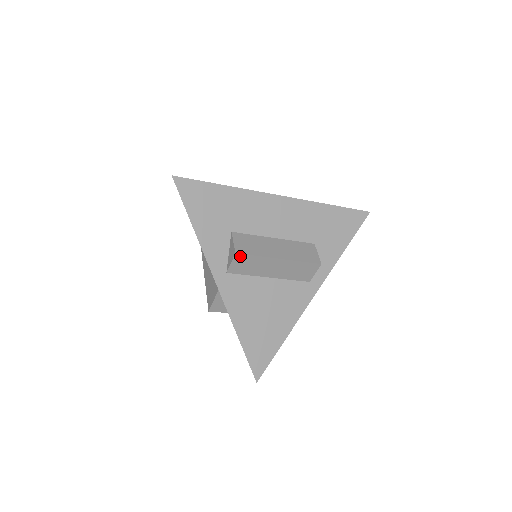
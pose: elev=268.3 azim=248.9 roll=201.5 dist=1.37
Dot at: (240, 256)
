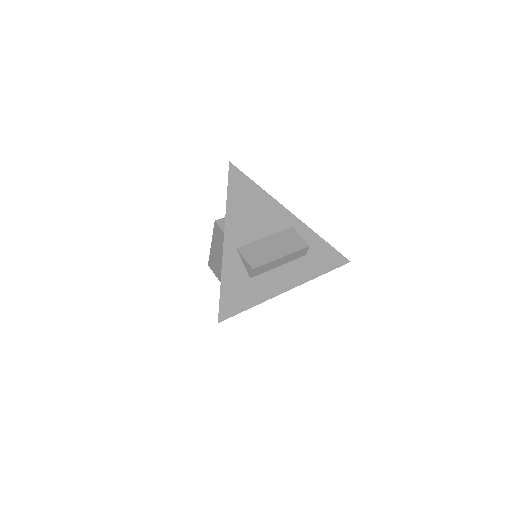
Dot at: occluded
